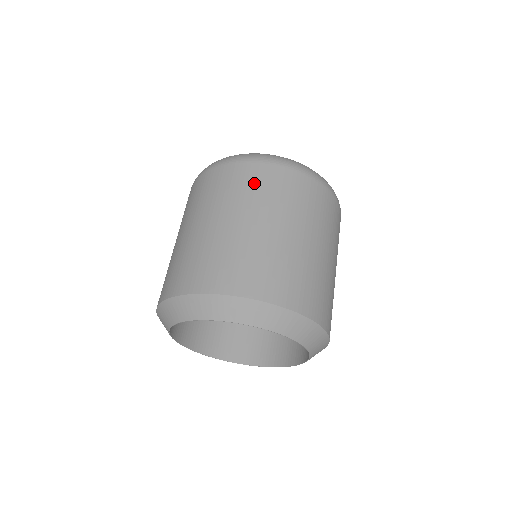
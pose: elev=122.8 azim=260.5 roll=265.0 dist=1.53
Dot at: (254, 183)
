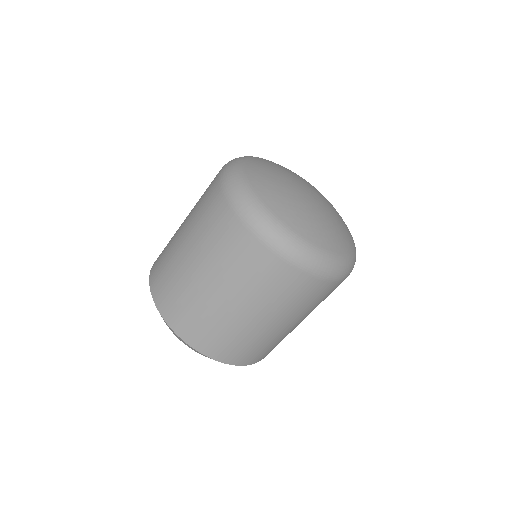
Dot at: (255, 271)
